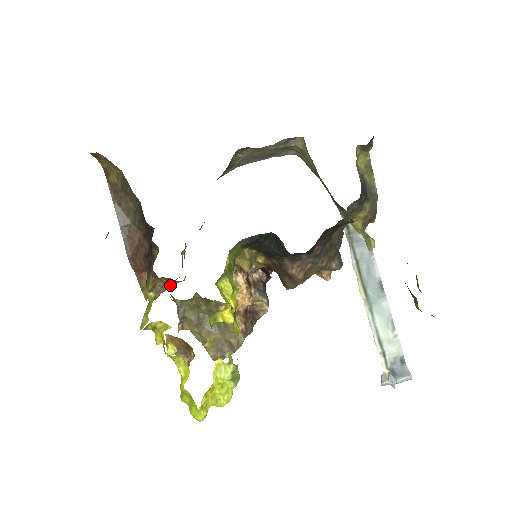
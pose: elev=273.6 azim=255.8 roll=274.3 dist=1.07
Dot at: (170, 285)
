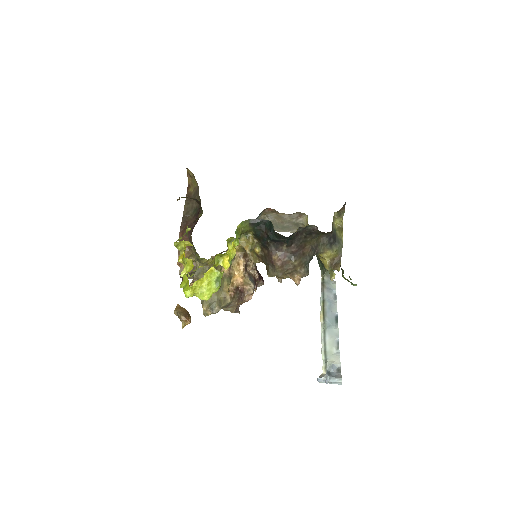
Dot at: (195, 268)
